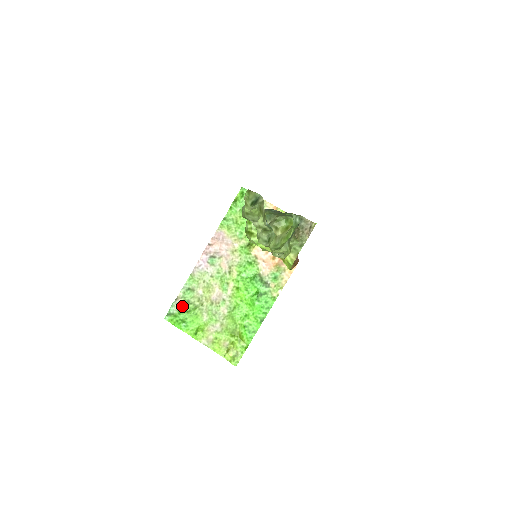
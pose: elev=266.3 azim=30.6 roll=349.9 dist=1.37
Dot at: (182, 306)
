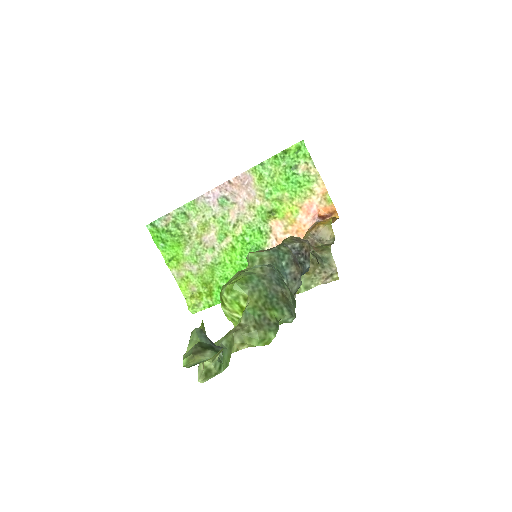
Dot at: (169, 226)
